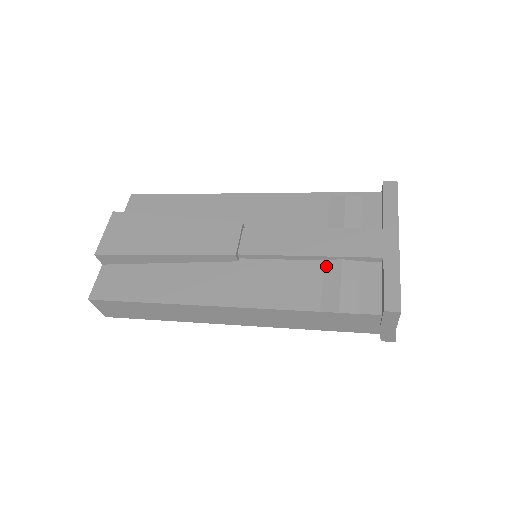
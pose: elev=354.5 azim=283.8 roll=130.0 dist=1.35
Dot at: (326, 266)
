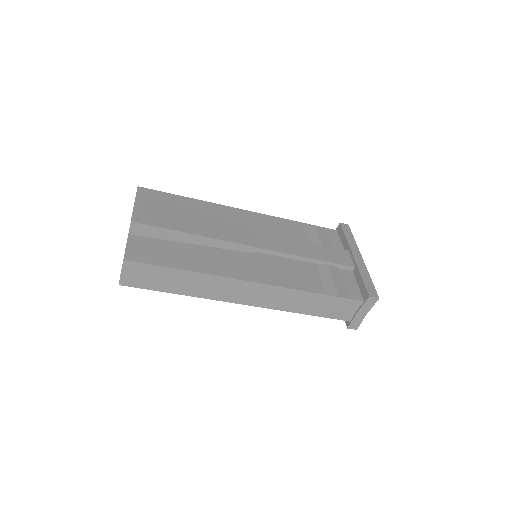
Dot at: (319, 267)
